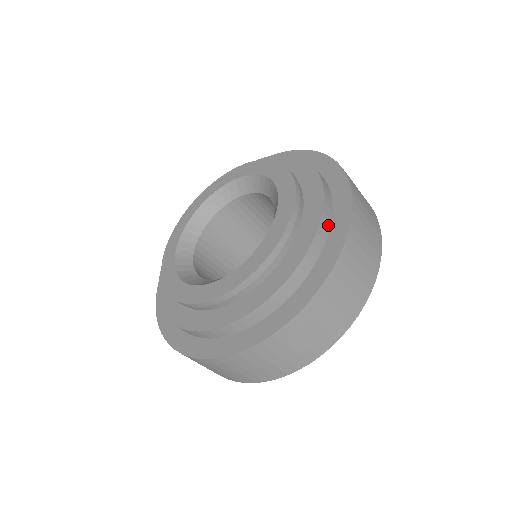
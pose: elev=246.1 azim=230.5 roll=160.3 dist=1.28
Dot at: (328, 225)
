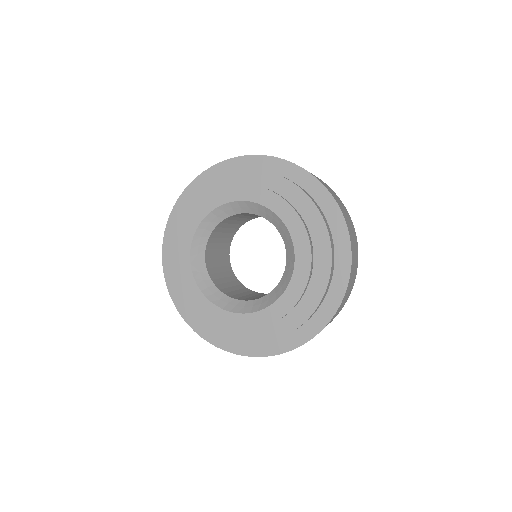
Dot at: (323, 299)
